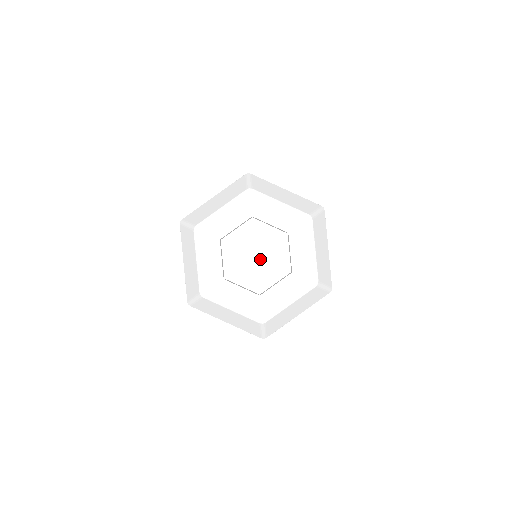
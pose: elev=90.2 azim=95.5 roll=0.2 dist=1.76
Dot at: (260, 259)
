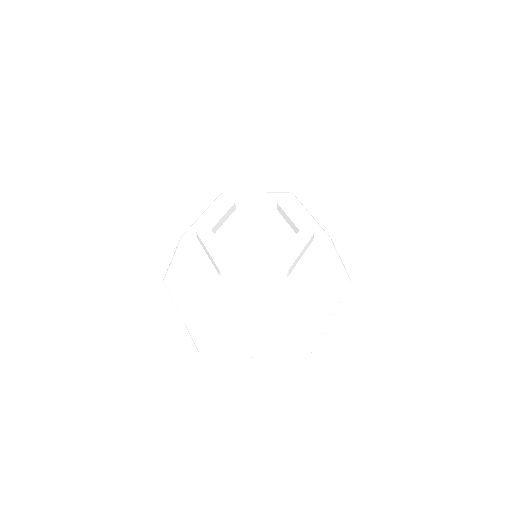
Dot at: (257, 241)
